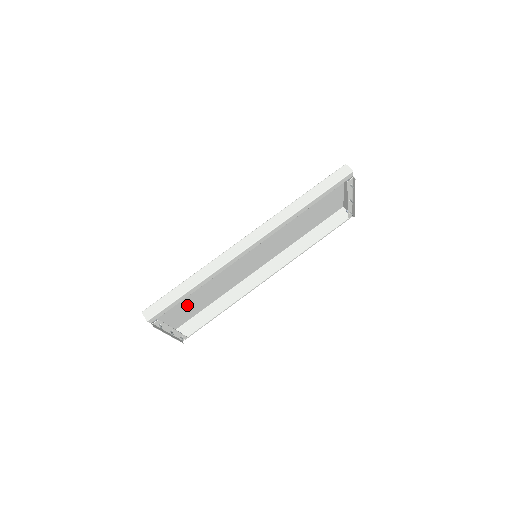
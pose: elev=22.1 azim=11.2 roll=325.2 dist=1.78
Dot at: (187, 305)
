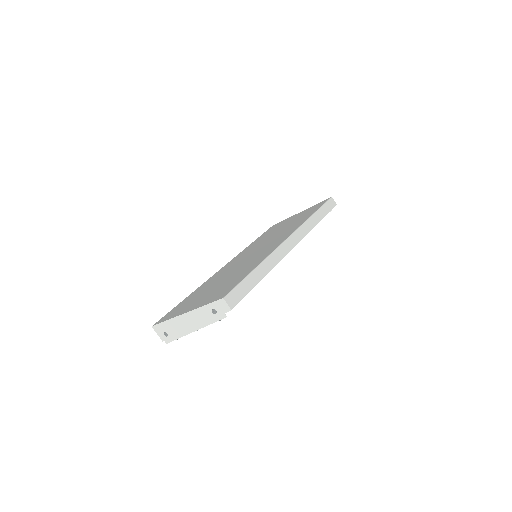
Dot at: (200, 297)
